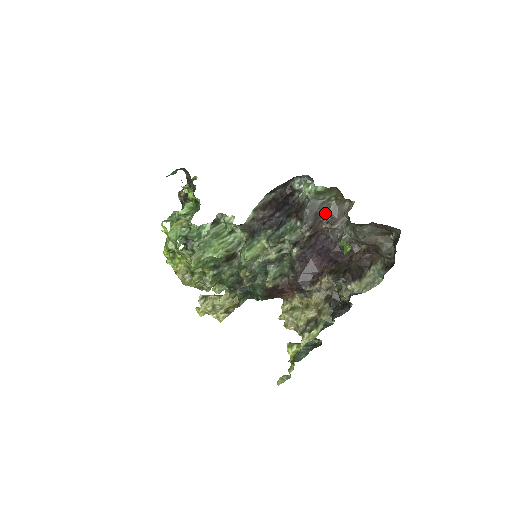
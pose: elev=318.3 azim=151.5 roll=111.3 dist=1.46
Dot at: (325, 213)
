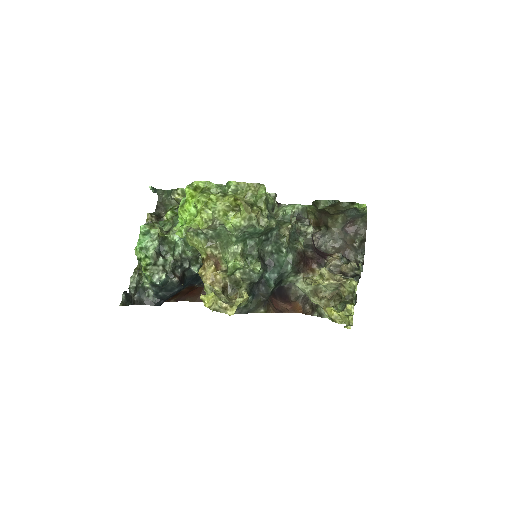
Dot at: occluded
